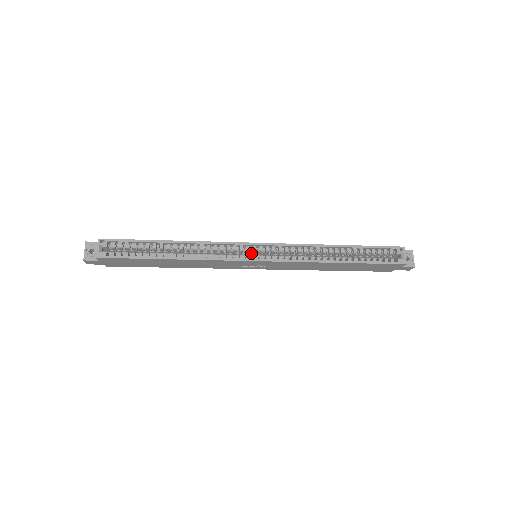
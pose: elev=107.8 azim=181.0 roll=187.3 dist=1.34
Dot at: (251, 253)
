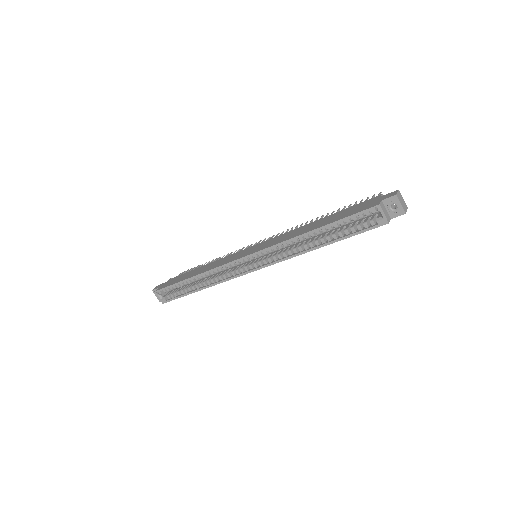
Dot at: occluded
